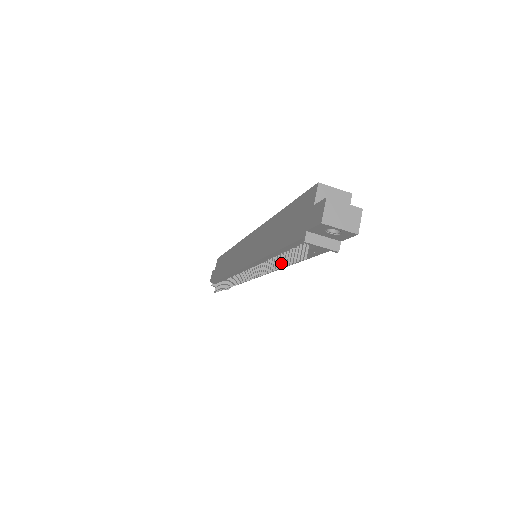
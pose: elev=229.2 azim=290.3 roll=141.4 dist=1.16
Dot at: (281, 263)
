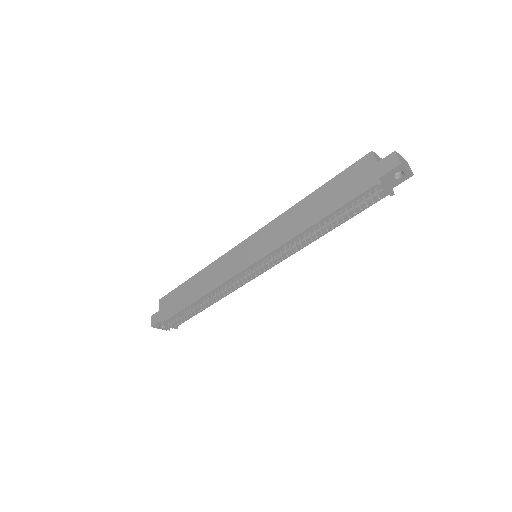
Dot at: (337, 221)
